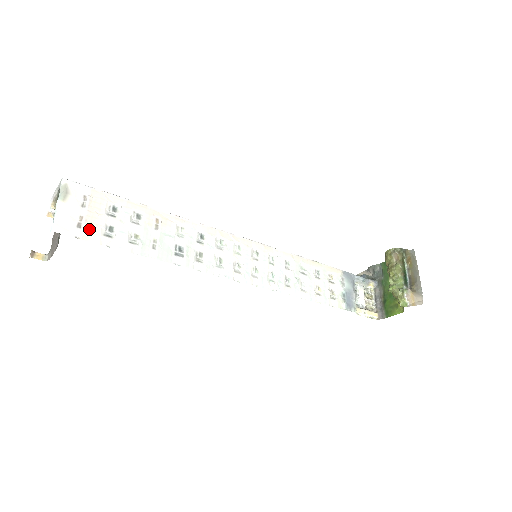
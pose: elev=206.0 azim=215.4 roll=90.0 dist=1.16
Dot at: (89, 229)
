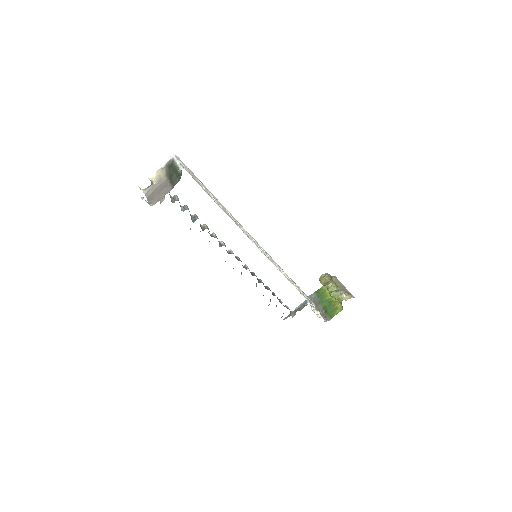
Dot at: (195, 180)
